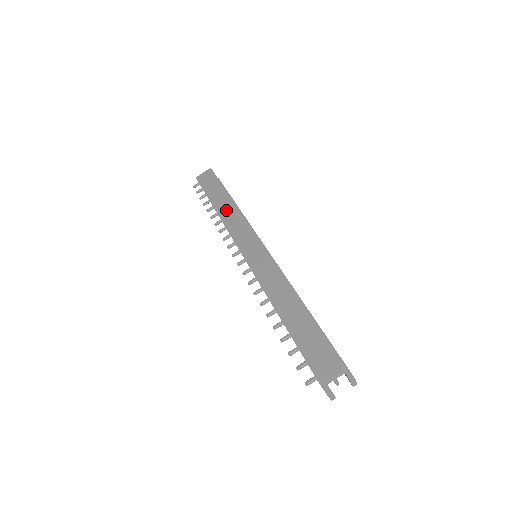
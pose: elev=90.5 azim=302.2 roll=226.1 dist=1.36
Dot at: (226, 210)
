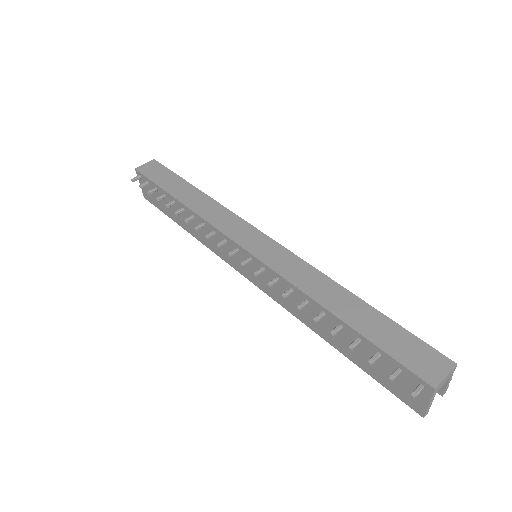
Dot at: (199, 203)
